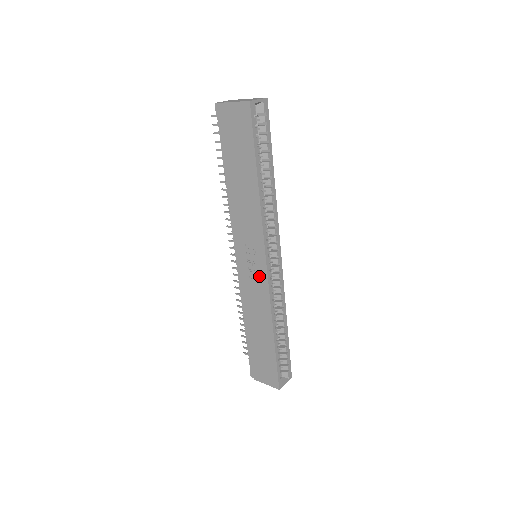
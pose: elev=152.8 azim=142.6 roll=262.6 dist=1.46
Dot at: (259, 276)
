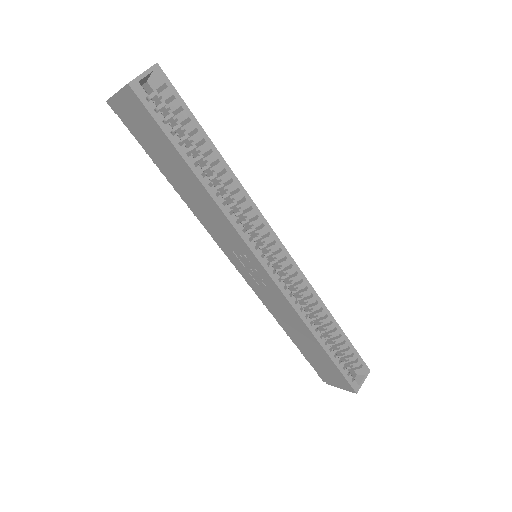
Dot at: (265, 282)
